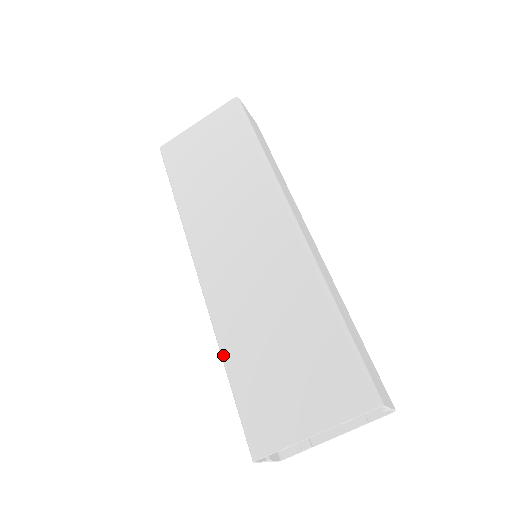
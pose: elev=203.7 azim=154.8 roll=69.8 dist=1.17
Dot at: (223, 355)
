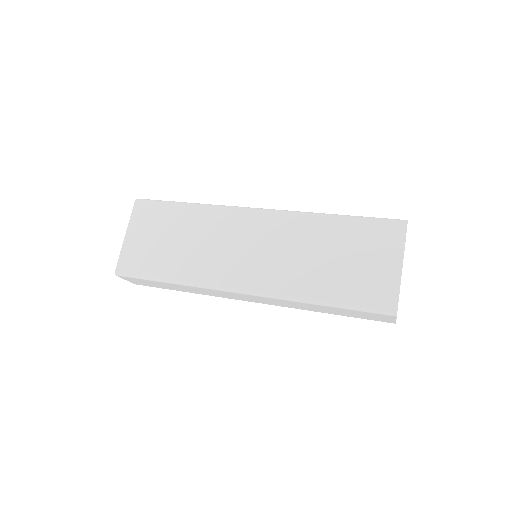
Dot at: (315, 301)
